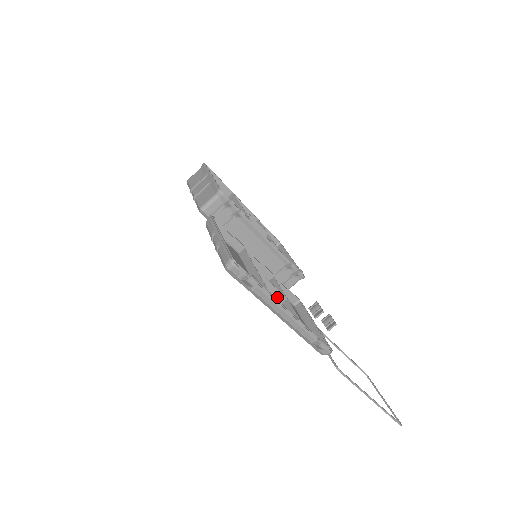
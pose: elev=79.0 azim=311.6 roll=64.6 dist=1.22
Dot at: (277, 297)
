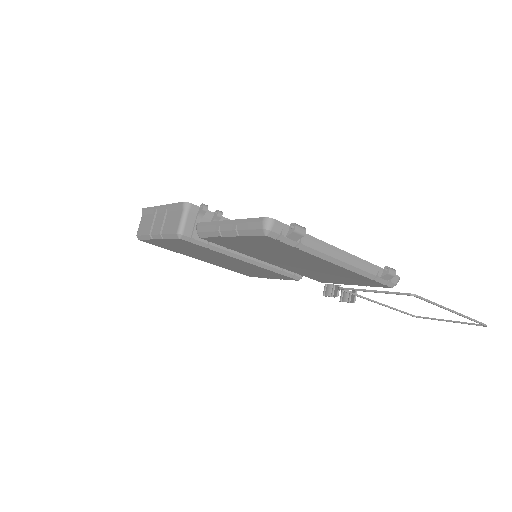
Dot at: occluded
